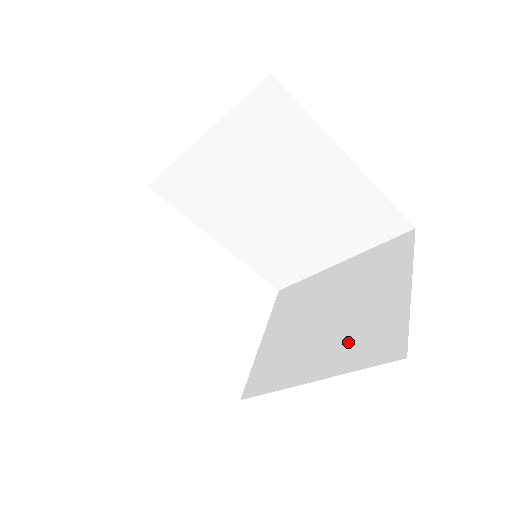
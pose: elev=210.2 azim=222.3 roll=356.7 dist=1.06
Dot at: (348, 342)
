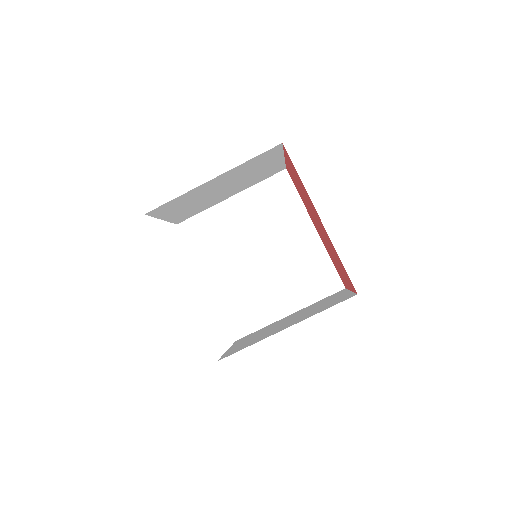
Dot at: occluded
